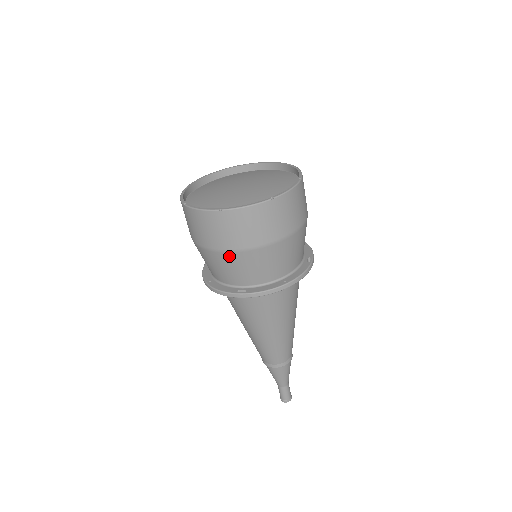
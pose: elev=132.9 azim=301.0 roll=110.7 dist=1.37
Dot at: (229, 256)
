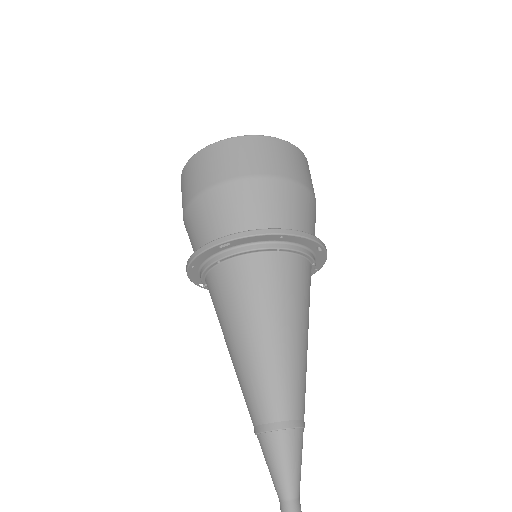
Dot at: (214, 193)
